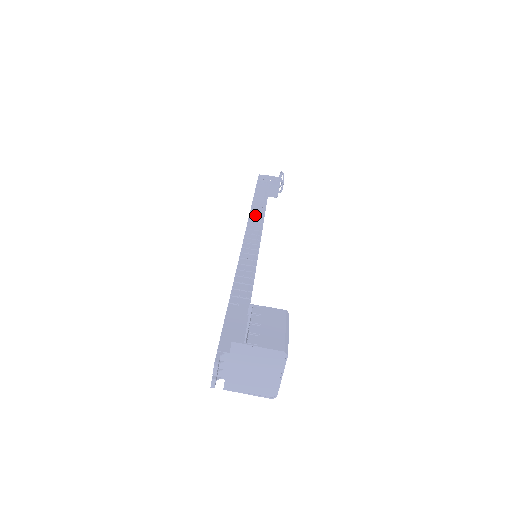
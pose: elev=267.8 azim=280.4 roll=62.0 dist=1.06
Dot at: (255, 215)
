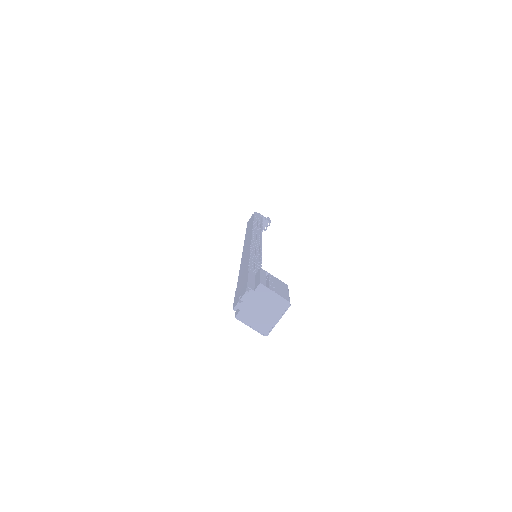
Dot at: (256, 232)
